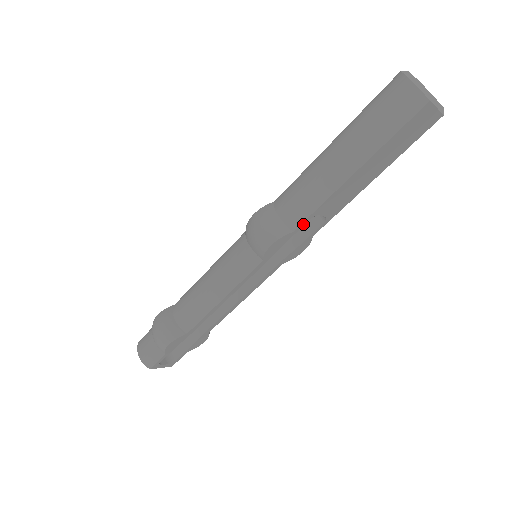
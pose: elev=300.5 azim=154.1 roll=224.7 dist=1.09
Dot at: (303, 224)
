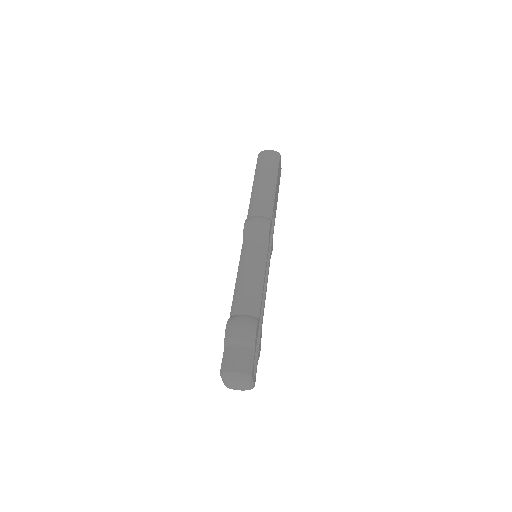
Dot at: (272, 216)
